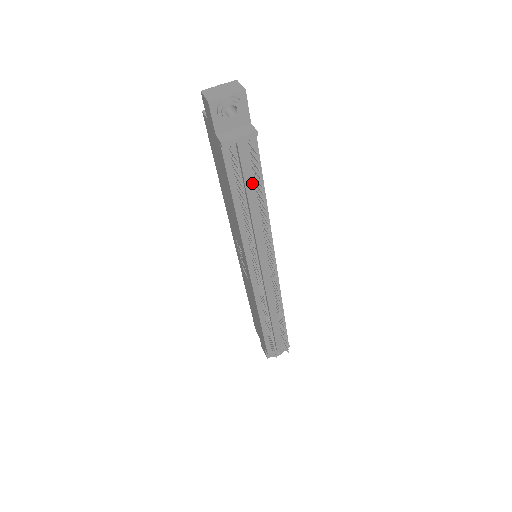
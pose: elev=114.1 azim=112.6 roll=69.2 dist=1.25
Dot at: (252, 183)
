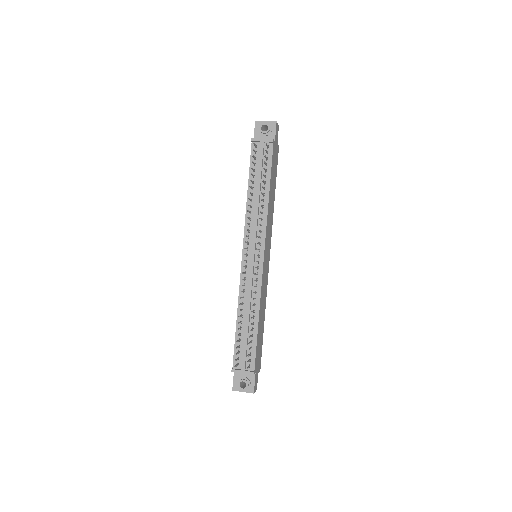
Dot at: (263, 176)
